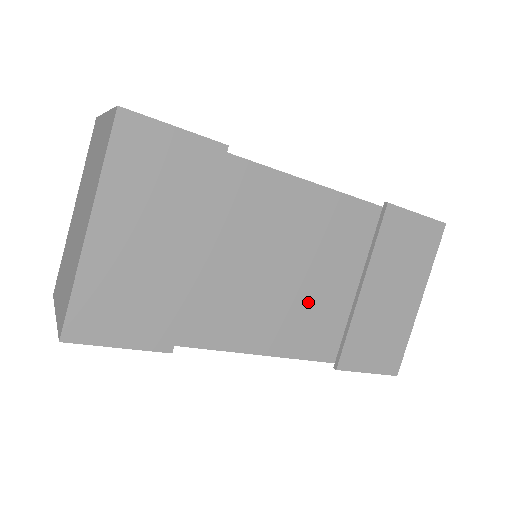
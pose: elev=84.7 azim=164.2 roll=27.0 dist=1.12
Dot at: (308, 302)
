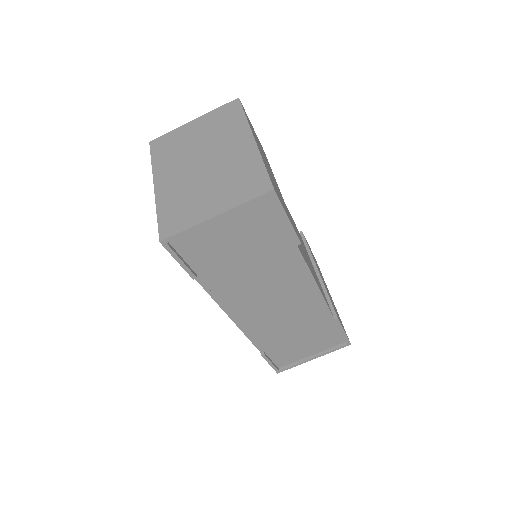
Dot at: occluded
